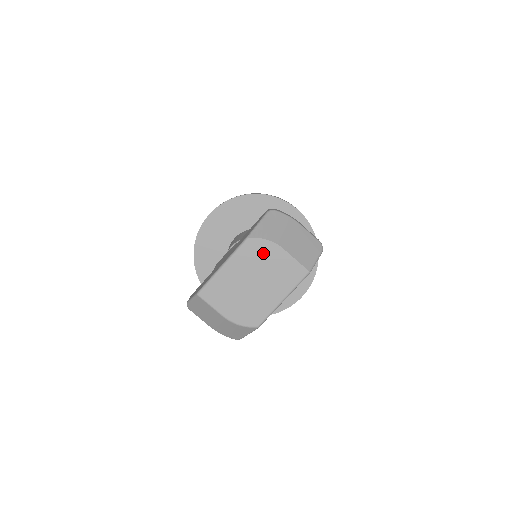
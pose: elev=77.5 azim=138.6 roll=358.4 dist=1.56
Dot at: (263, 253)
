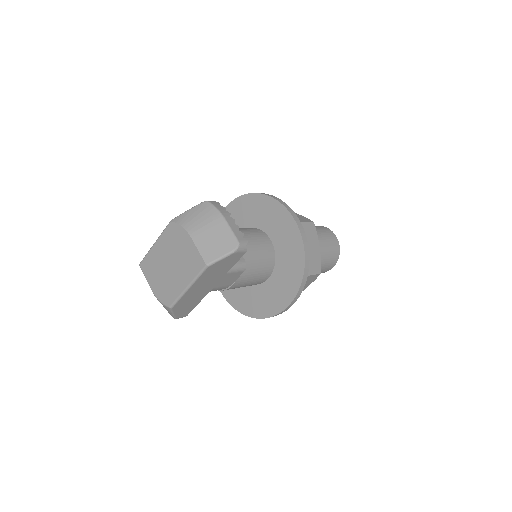
Dot at: (178, 238)
